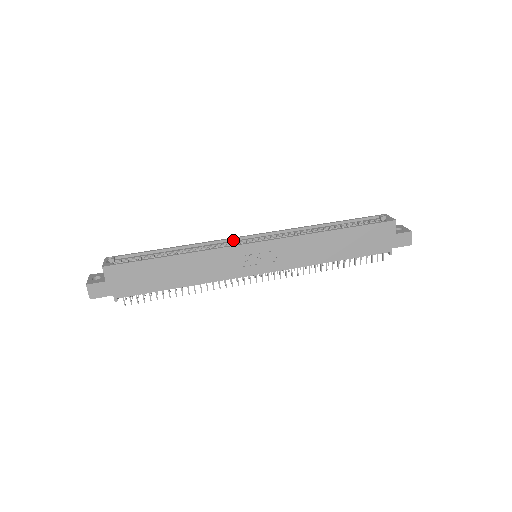
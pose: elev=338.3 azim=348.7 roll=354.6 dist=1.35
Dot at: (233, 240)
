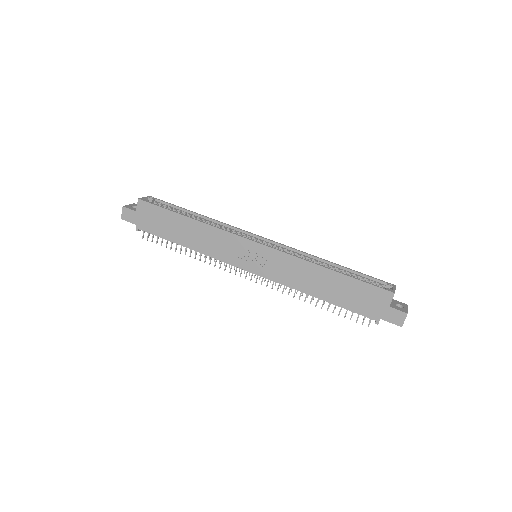
Dot at: (246, 233)
